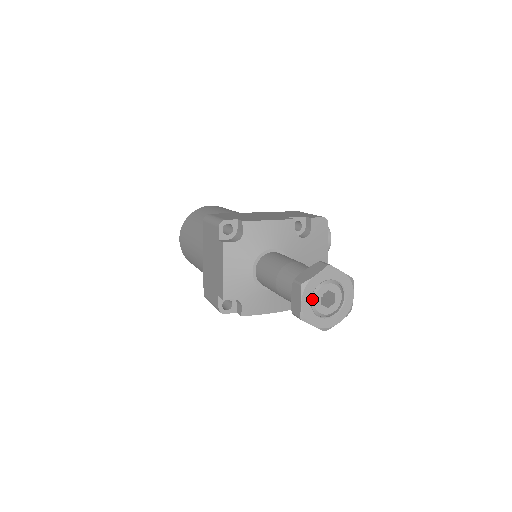
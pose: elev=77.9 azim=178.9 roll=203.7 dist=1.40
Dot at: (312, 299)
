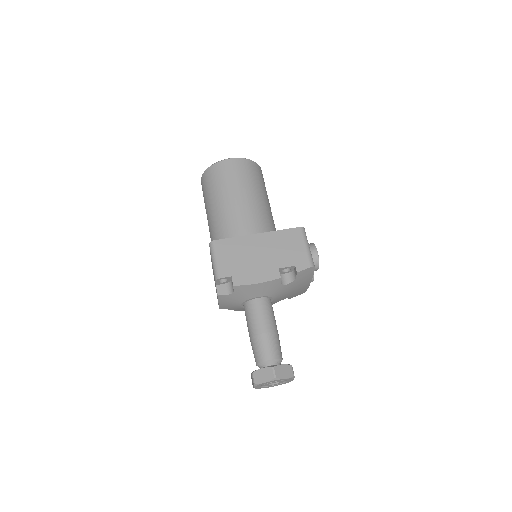
Dot at: occluded
